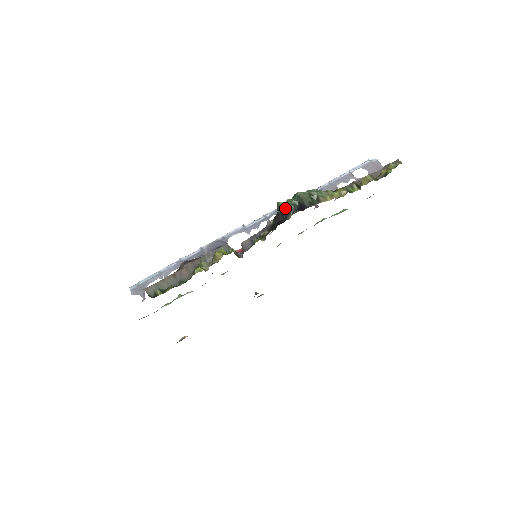
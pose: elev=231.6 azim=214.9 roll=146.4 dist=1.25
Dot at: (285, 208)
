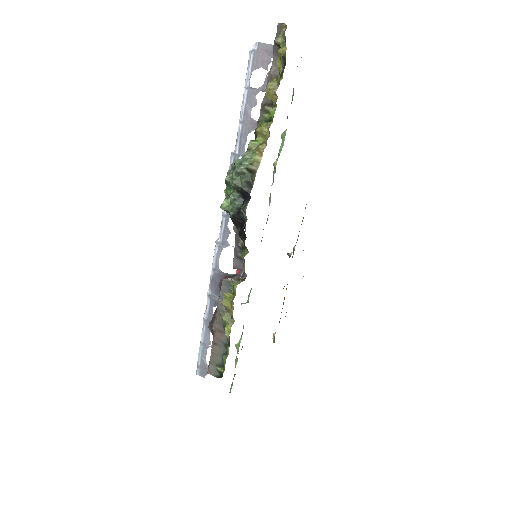
Dot at: (232, 211)
